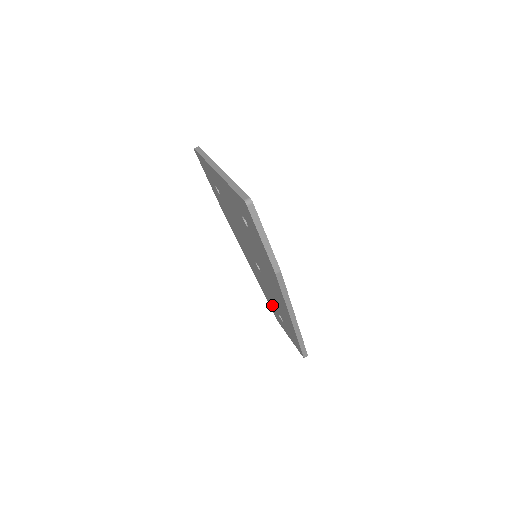
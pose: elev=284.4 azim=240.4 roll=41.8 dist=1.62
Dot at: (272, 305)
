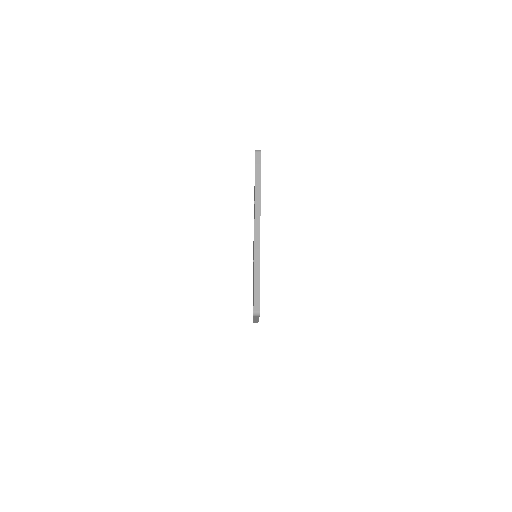
Dot at: occluded
